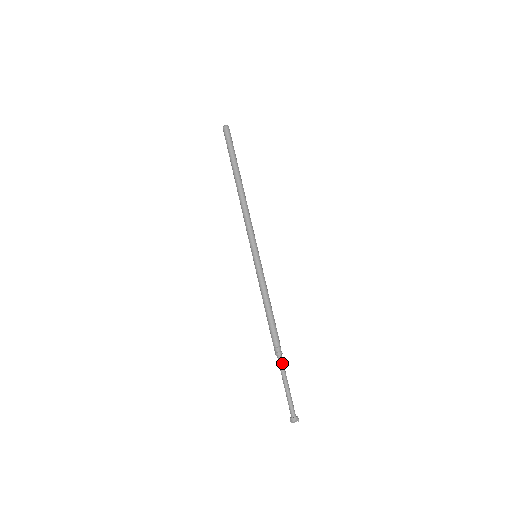
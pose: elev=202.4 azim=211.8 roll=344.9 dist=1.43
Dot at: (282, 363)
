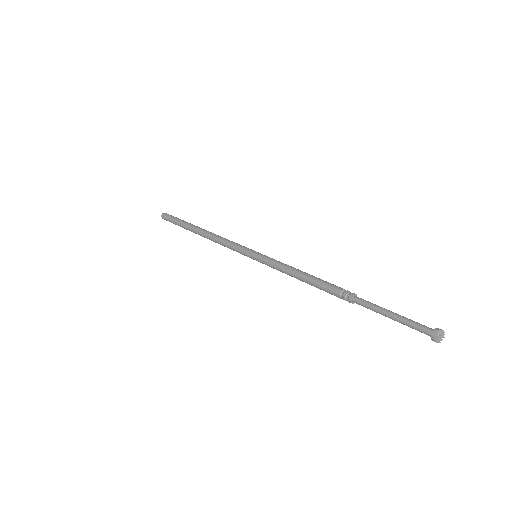
Dot at: (363, 301)
